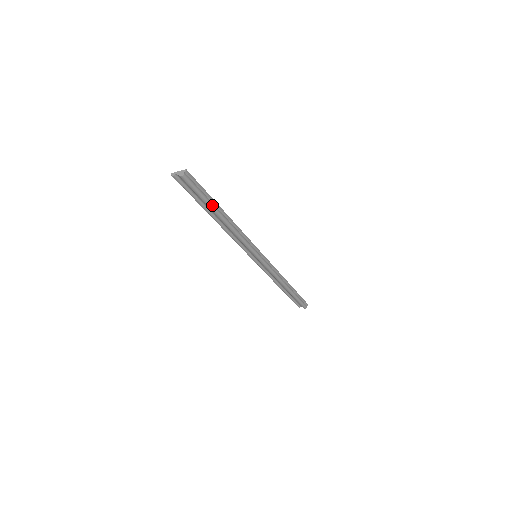
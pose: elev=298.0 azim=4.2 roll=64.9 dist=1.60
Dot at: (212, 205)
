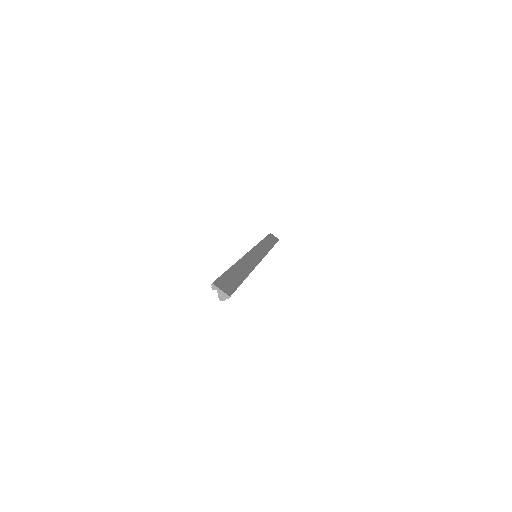
Dot at: occluded
